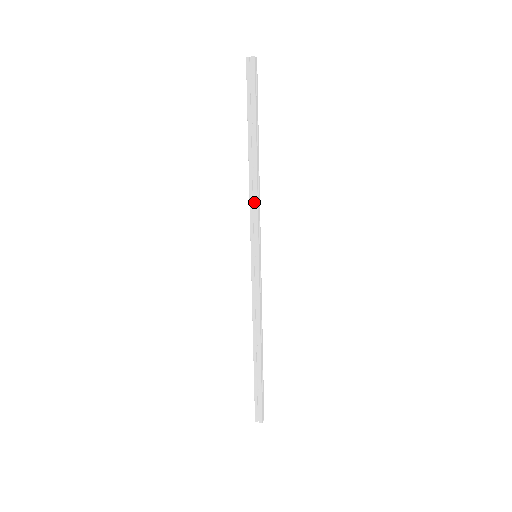
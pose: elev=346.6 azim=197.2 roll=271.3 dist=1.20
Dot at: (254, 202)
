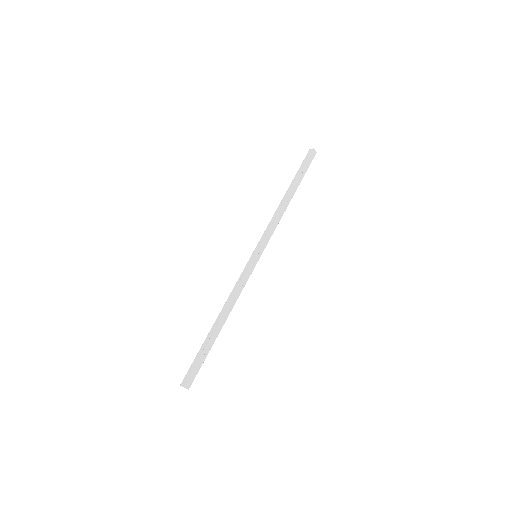
Dot at: (273, 221)
